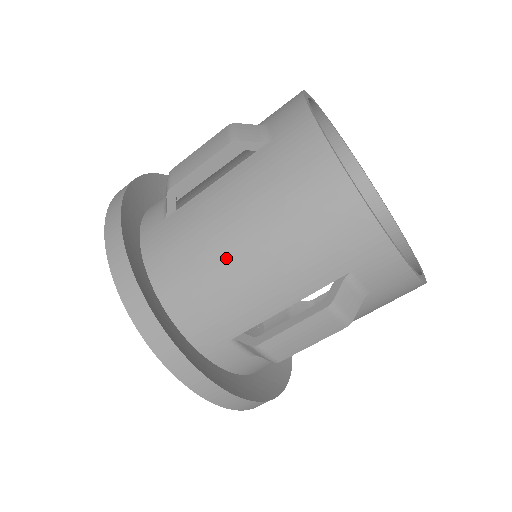
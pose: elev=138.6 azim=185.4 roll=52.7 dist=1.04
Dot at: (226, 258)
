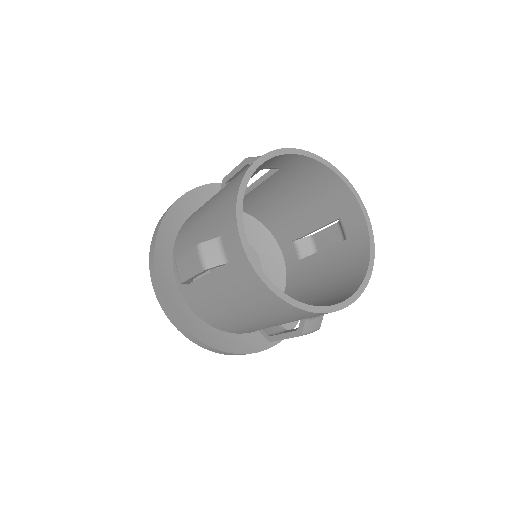
Dot at: (202, 211)
